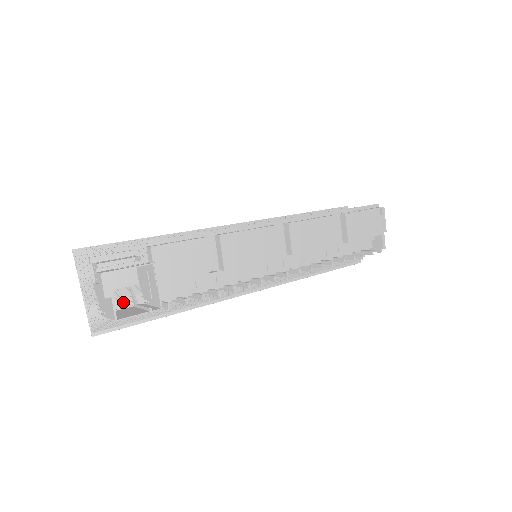
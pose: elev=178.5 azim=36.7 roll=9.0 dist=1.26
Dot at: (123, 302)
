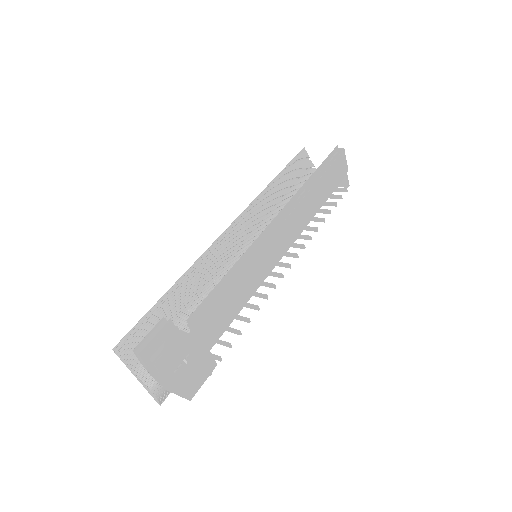
Dot at: occluded
